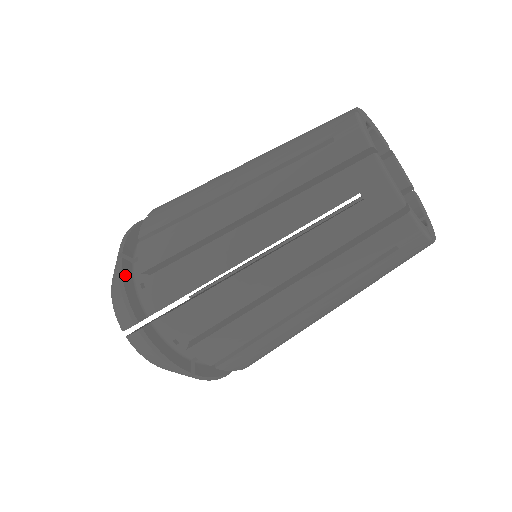
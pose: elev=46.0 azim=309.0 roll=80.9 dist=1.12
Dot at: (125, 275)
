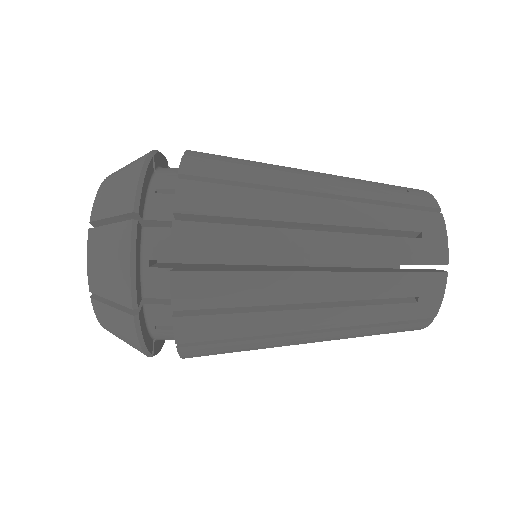
Dot at: (137, 246)
